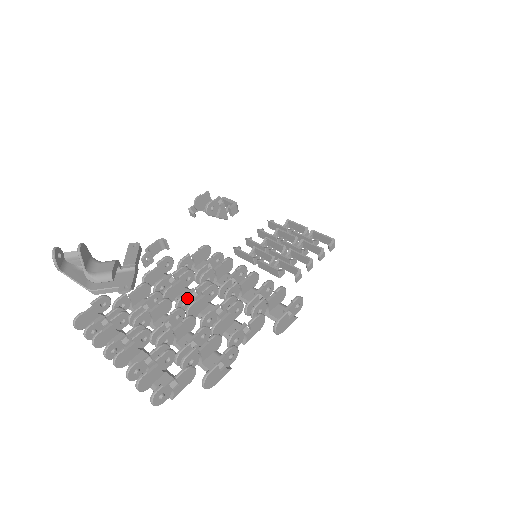
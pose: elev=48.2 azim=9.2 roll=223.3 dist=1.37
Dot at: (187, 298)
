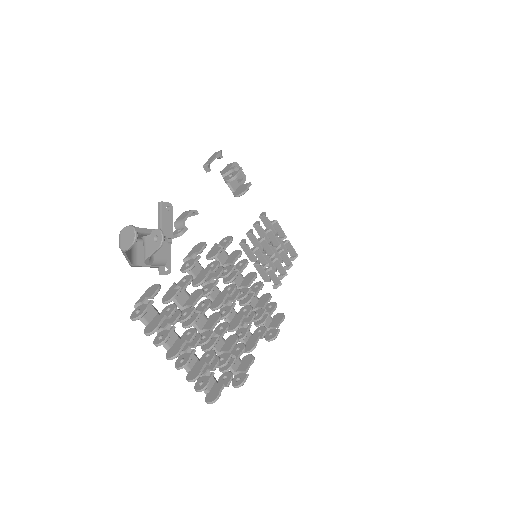
Dot at: (222, 301)
